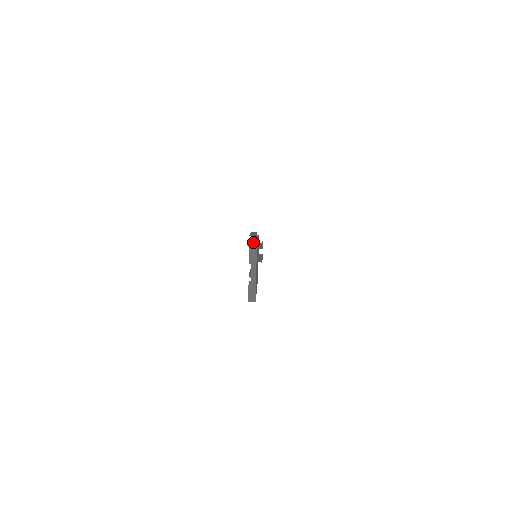
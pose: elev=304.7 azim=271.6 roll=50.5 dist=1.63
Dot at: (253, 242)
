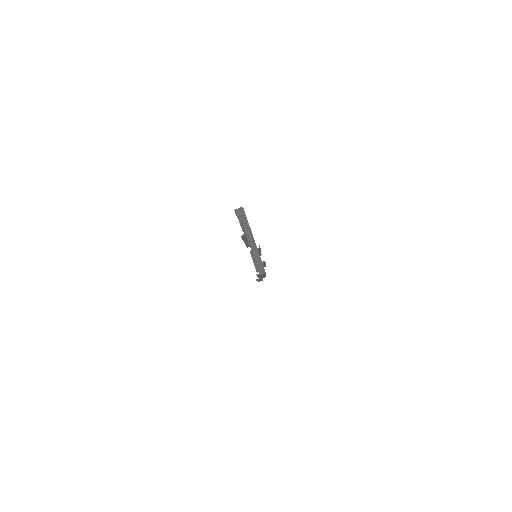
Dot at: (239, 208)
